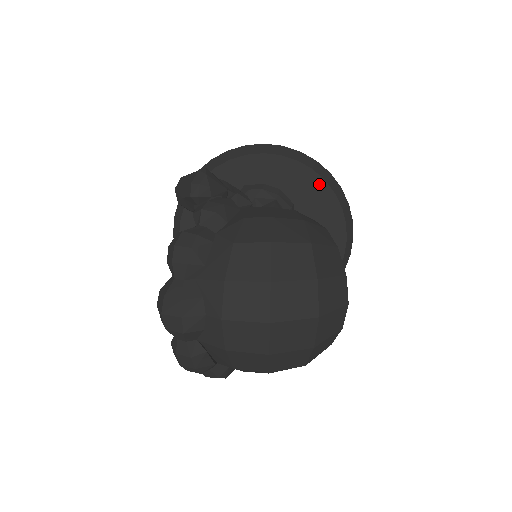
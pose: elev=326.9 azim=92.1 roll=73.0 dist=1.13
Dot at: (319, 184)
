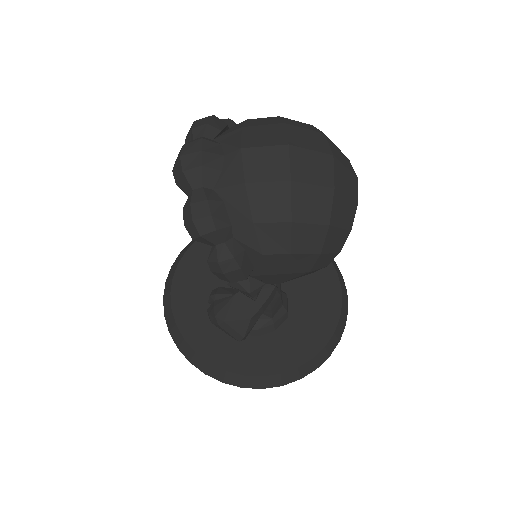
Dot at: occluded
